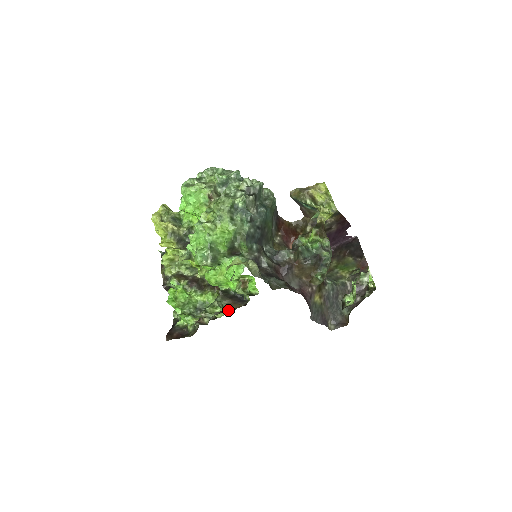
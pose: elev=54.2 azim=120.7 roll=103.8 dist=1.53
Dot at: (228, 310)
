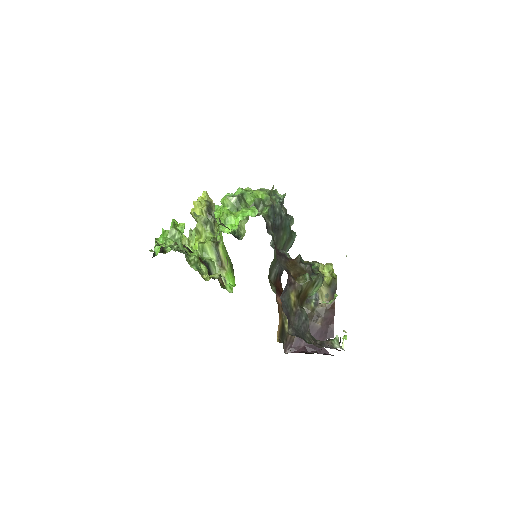
Dot at: occluded
